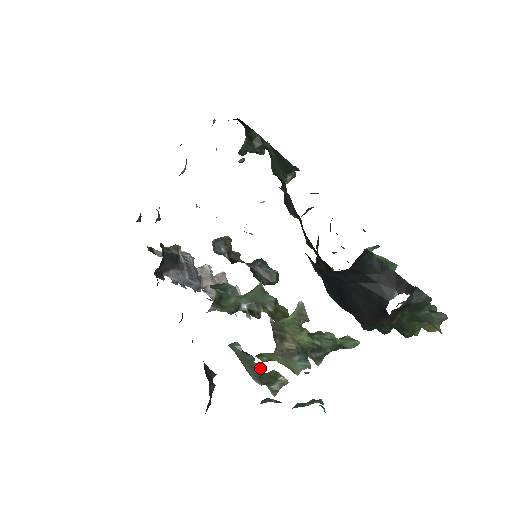
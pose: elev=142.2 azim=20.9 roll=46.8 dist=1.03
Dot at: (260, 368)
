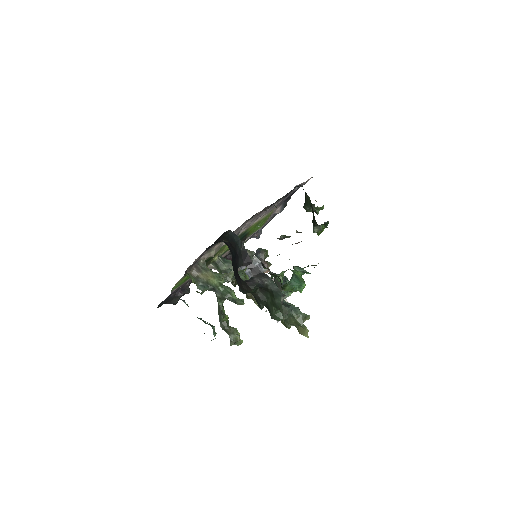
Dot at: (222, 315)
